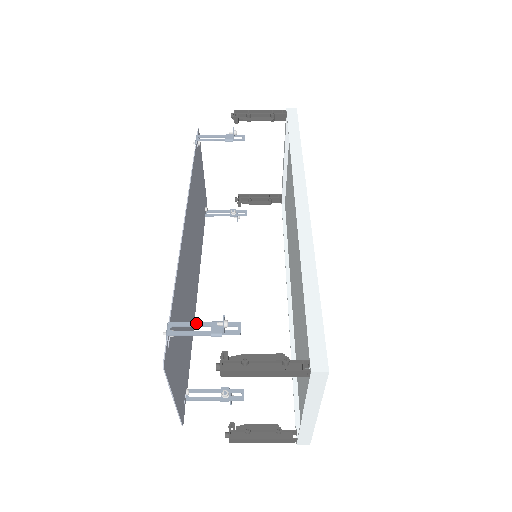
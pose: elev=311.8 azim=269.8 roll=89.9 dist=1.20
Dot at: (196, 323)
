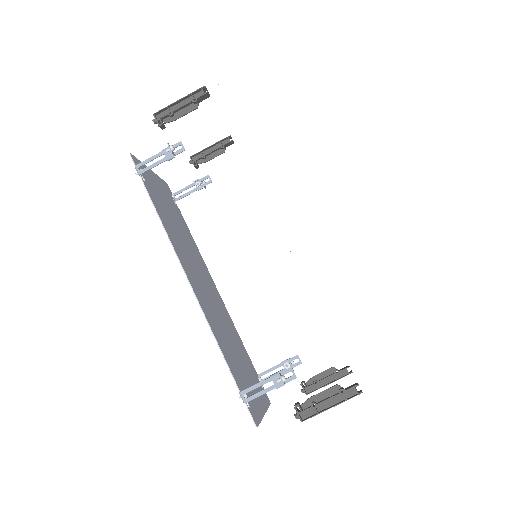
Dot at: (260, 384)
